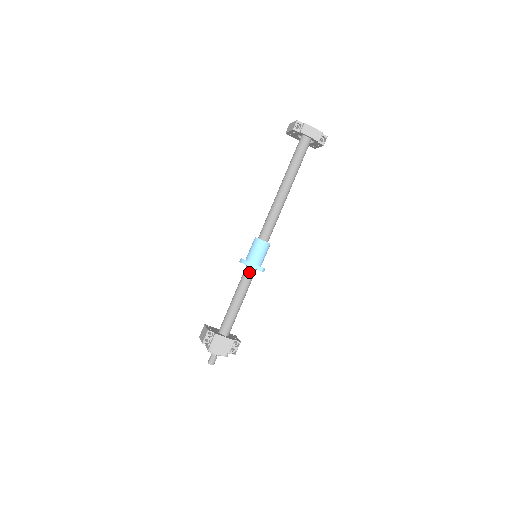
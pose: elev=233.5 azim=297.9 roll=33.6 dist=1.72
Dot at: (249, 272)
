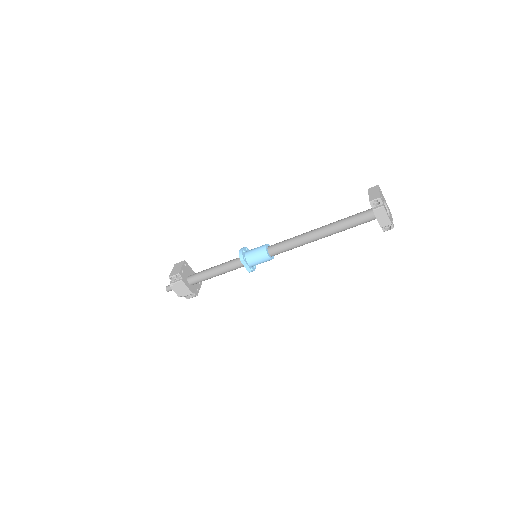
Dot at: (240, 264)
